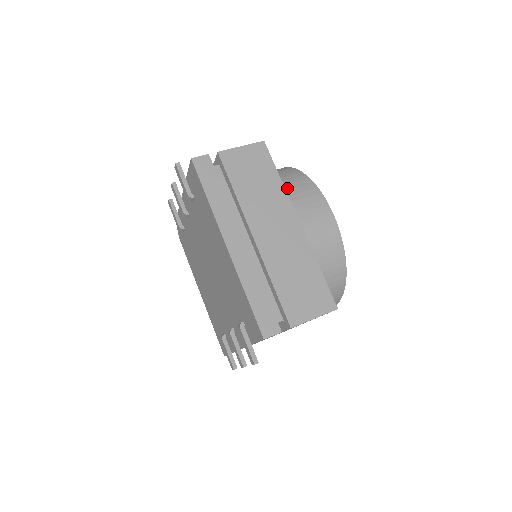
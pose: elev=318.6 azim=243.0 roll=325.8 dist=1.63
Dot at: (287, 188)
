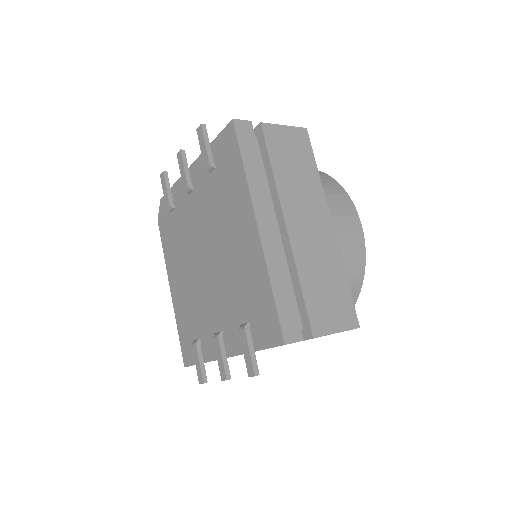
Dot at: occluded
